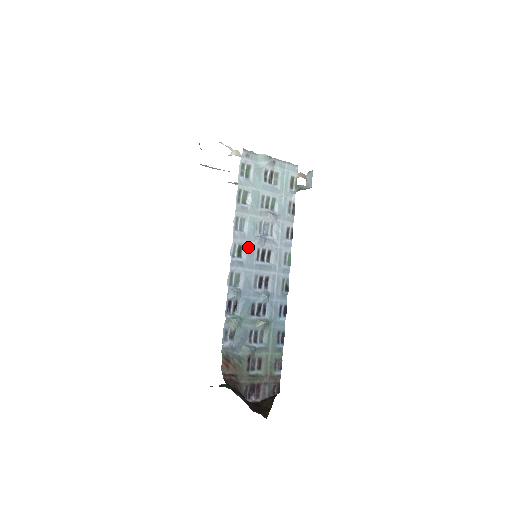
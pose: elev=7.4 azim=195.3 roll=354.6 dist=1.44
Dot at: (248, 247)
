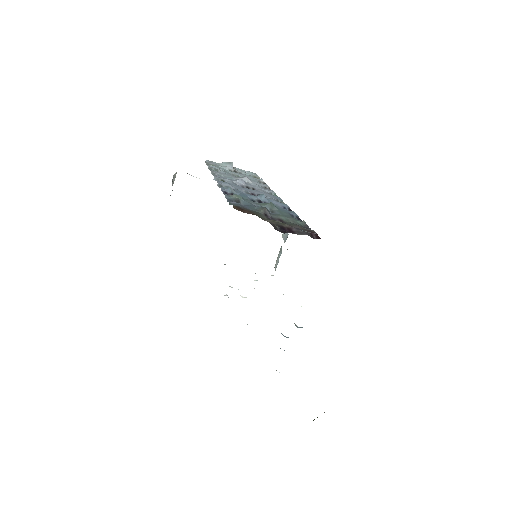
Dot at: (230, 182)
